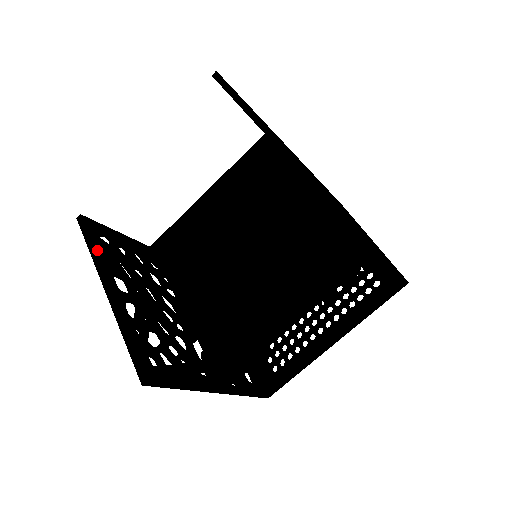
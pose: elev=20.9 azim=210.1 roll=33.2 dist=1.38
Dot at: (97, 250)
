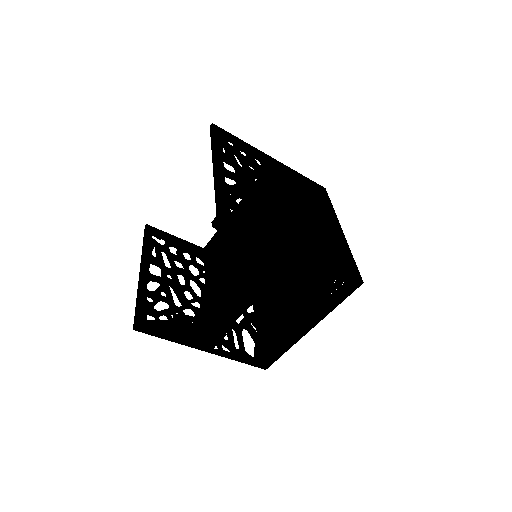
Dot at: (146, 247)
